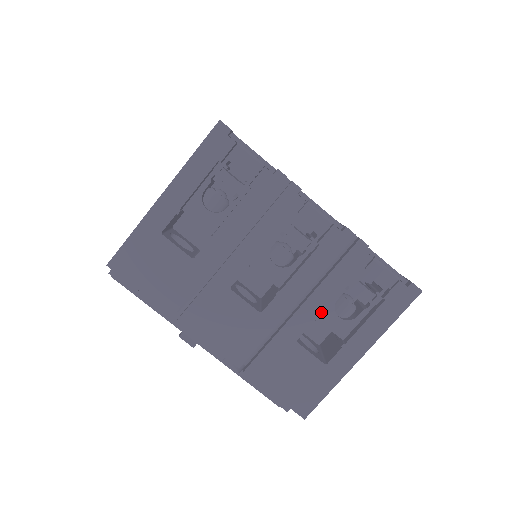
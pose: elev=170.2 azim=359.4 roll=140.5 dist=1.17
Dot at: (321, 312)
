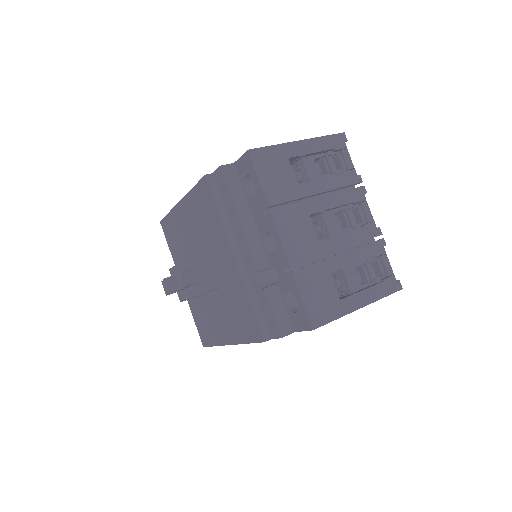
Dot at: (350, 264)
